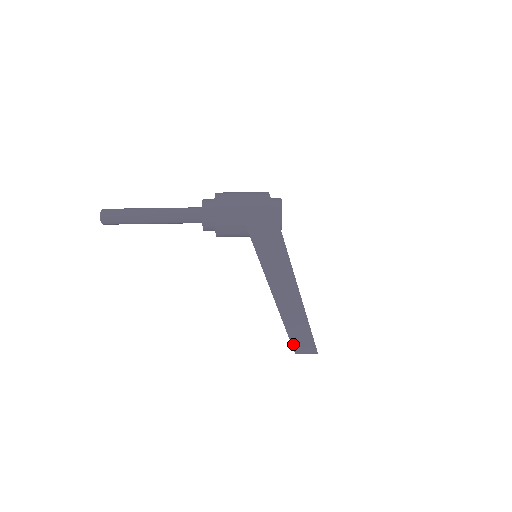
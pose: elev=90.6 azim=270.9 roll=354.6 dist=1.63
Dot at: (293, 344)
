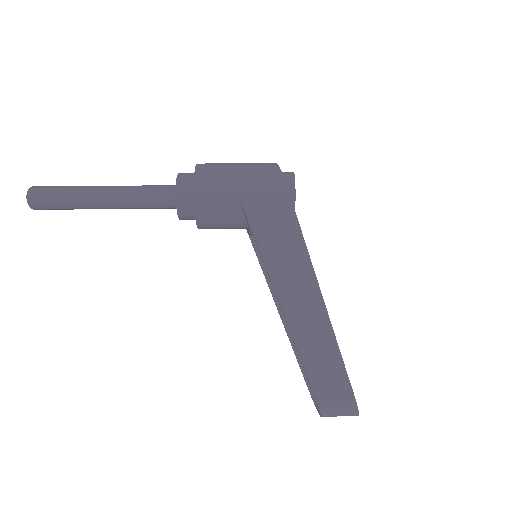
Dot at: (317, 395)
